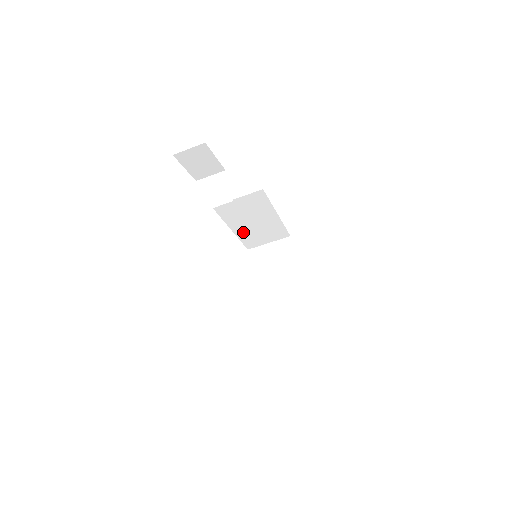
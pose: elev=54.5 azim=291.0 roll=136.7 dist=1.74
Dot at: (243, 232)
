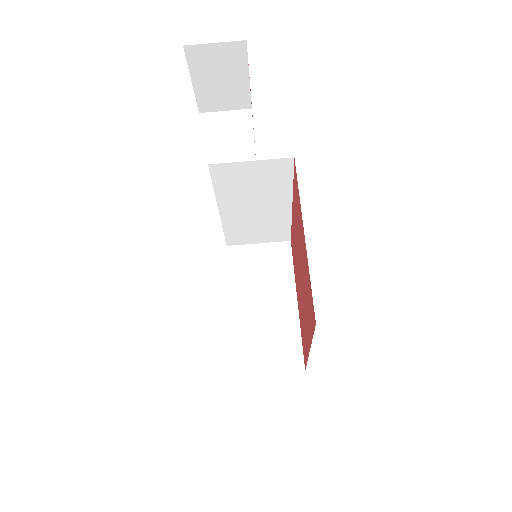
Dot at: (233, 218)
